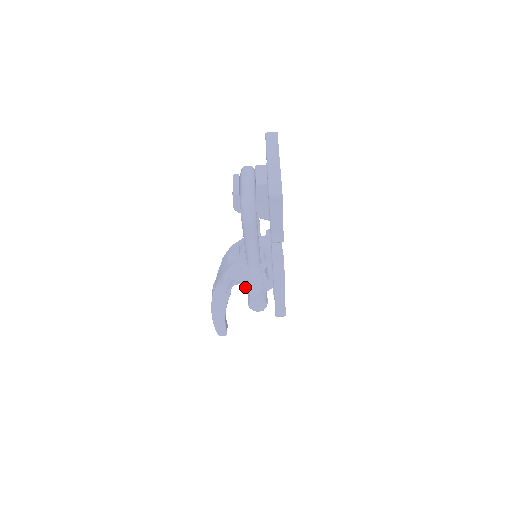
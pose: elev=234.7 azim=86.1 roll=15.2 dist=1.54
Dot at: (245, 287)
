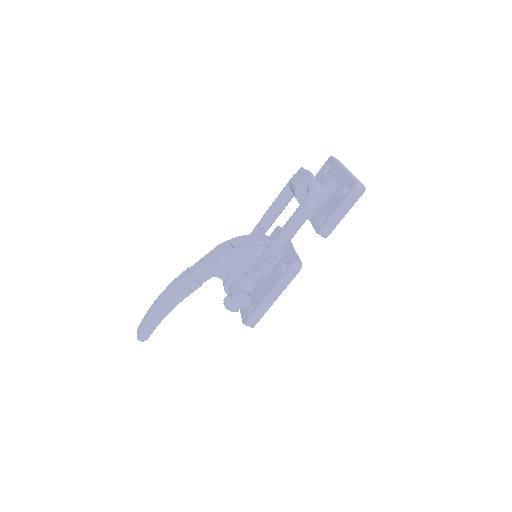
Dot at: (227, 282)
